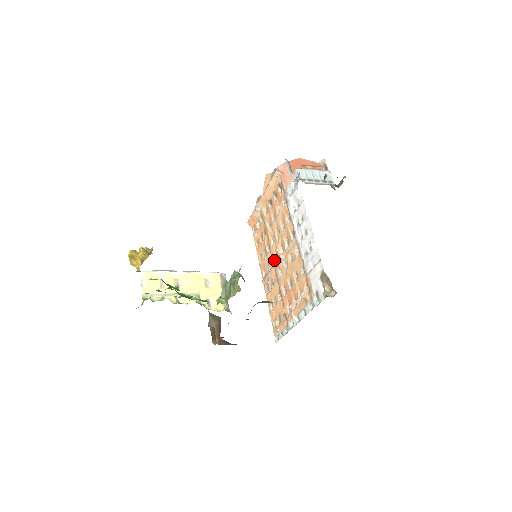
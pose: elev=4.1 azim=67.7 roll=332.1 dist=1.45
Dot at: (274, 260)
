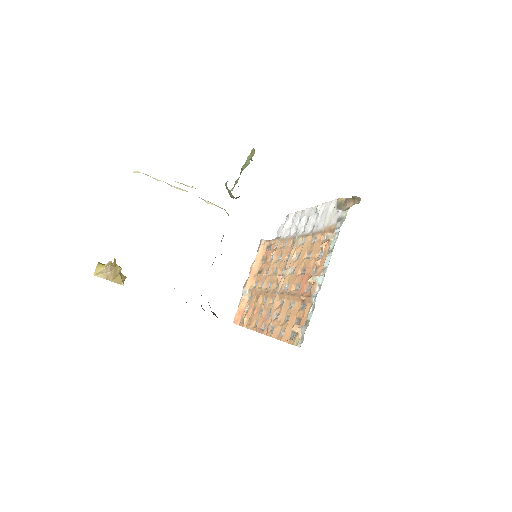
Dot at: (275, 291)
